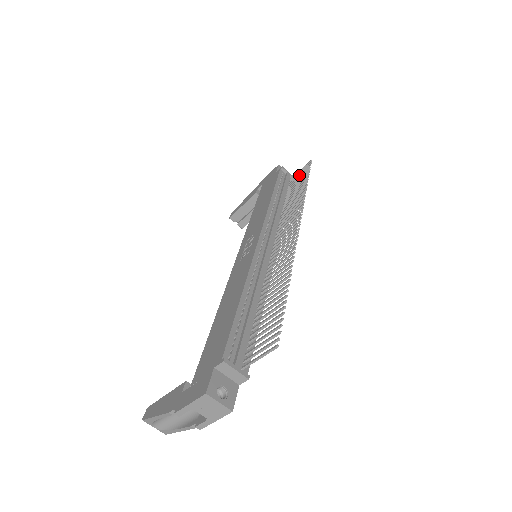
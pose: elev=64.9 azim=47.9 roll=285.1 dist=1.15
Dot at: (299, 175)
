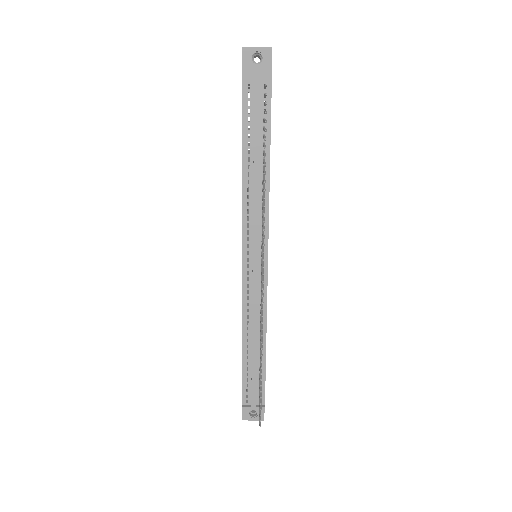
Dot at: (264, 104)
